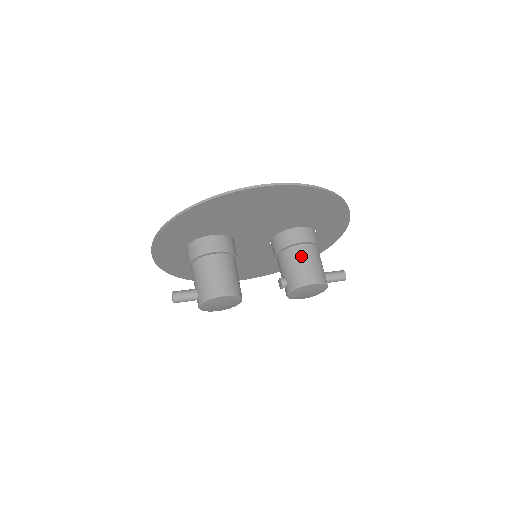
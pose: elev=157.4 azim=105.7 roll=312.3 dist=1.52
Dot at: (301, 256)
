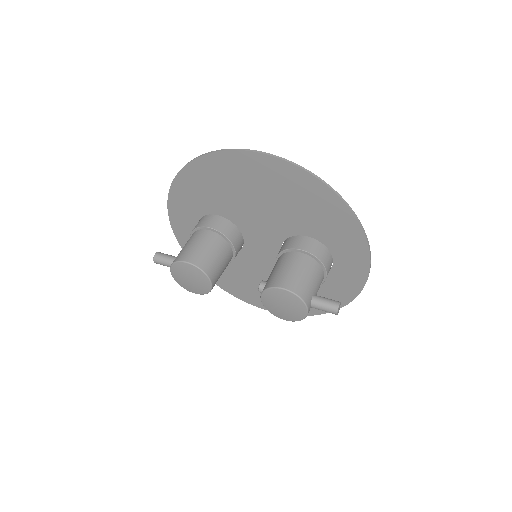
Dot at: (290, 261)
